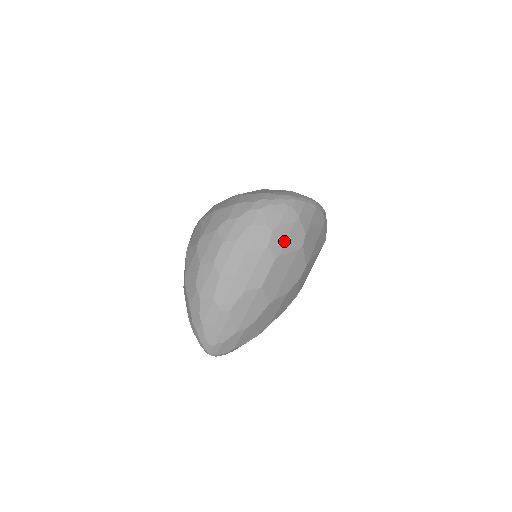
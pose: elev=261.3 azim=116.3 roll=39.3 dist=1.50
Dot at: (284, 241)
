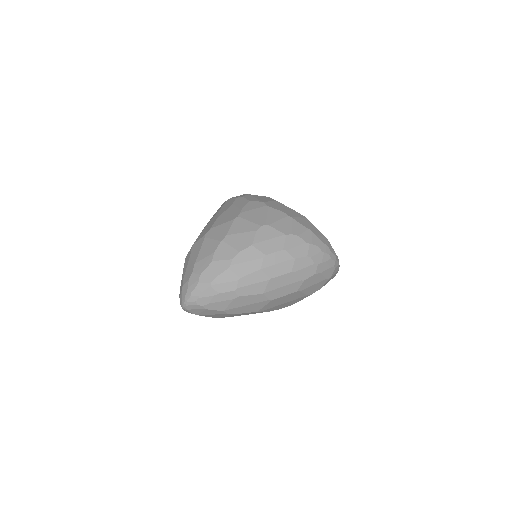
Dot at: (311, 285)
